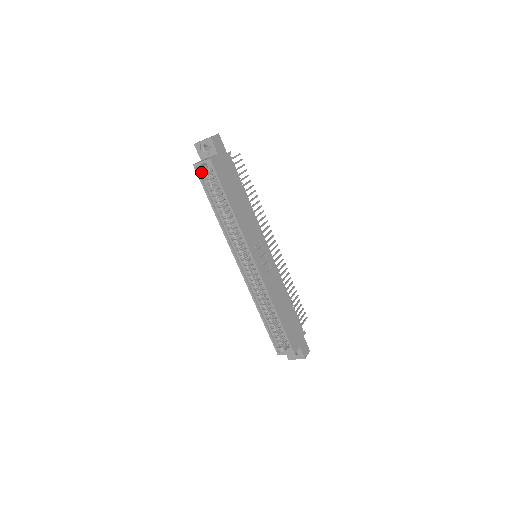
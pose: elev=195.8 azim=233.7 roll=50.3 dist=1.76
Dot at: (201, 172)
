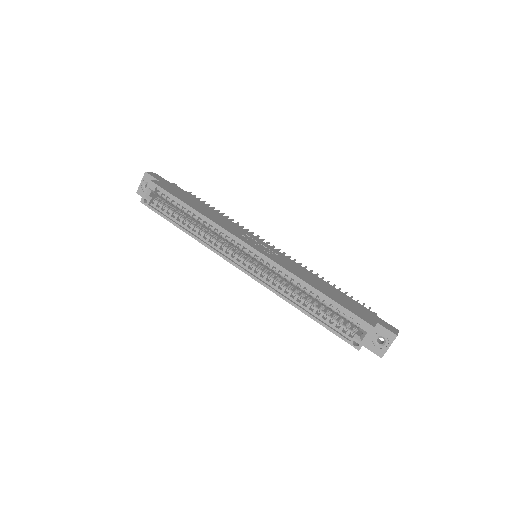
Dot at: (151, 204)
